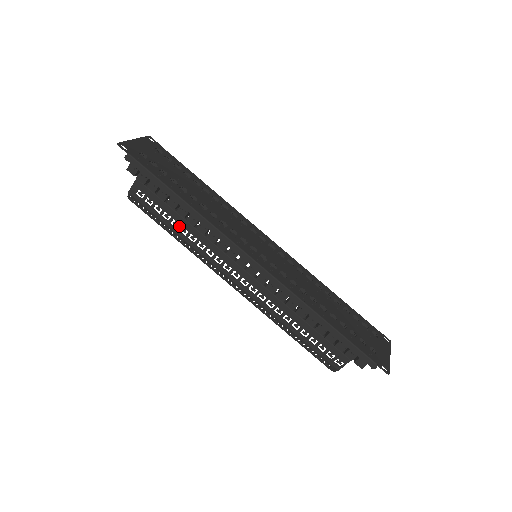
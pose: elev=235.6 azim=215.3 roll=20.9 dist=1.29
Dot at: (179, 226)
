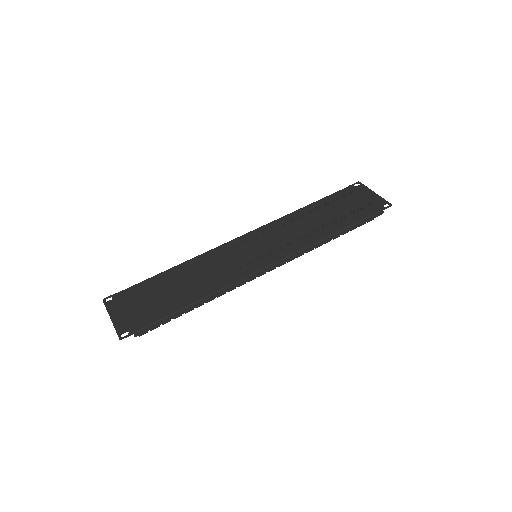
Dot at: occluded
